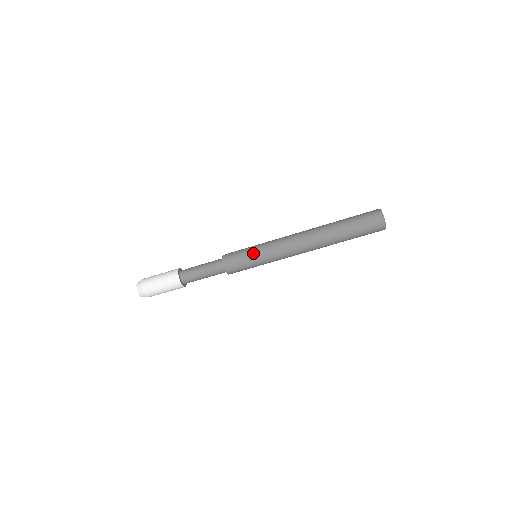
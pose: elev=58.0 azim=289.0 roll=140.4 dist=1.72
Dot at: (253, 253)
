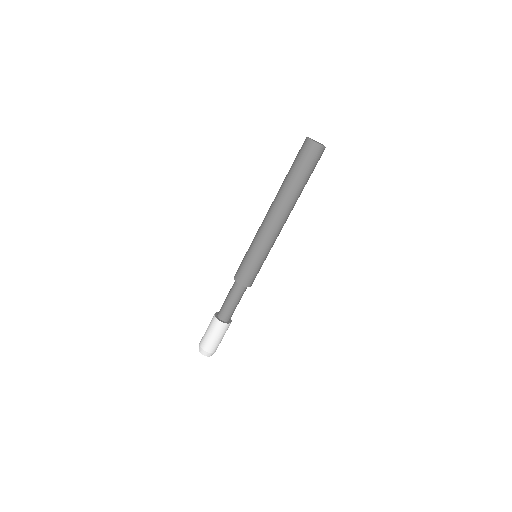
Dot at: (254, 259)
